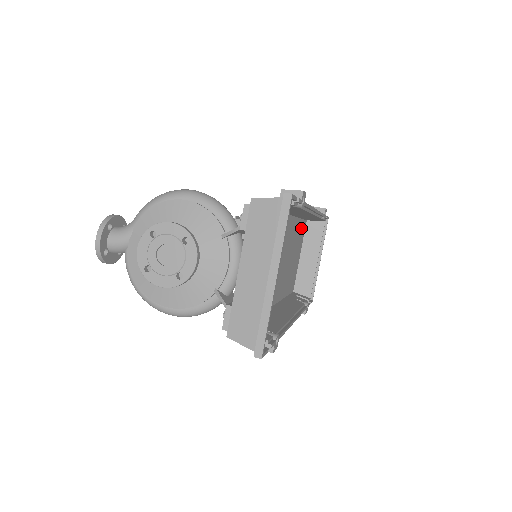
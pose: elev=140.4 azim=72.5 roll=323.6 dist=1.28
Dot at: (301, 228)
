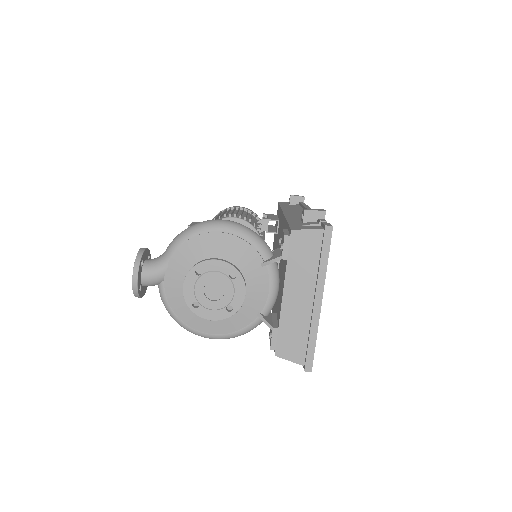
Dot at: occluded
